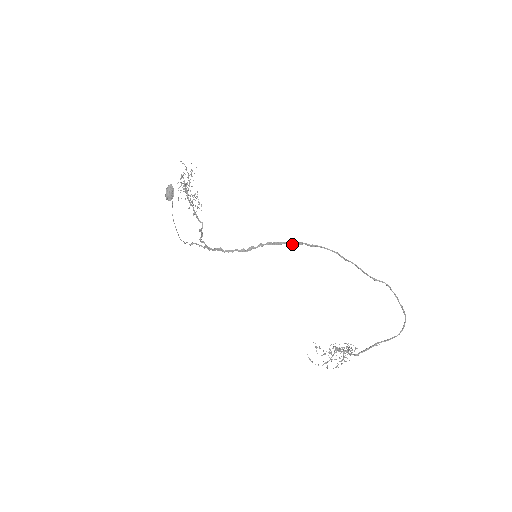
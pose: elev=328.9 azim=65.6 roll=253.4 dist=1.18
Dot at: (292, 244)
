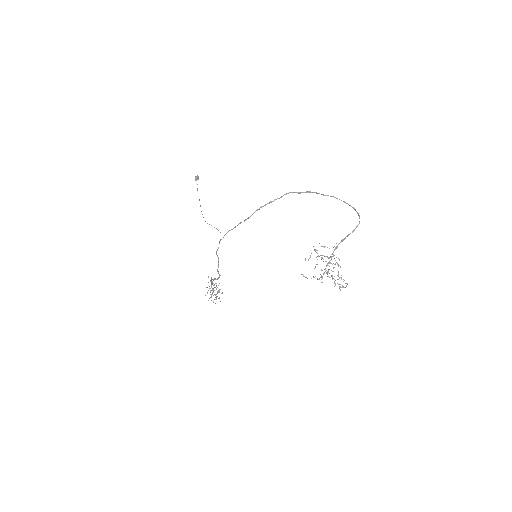
Dot at: occluded
